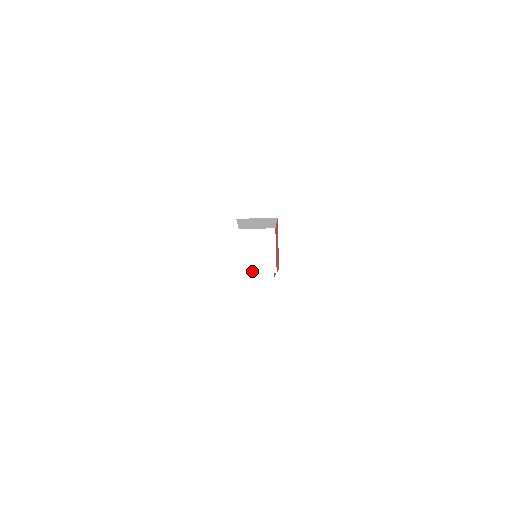
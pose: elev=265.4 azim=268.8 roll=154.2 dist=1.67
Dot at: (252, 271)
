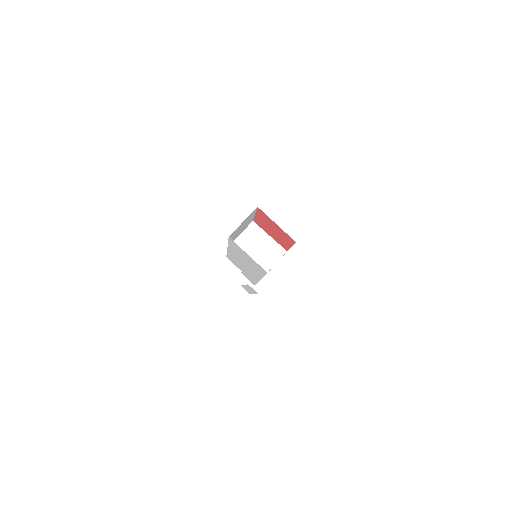
Dot at: (269, 267)
